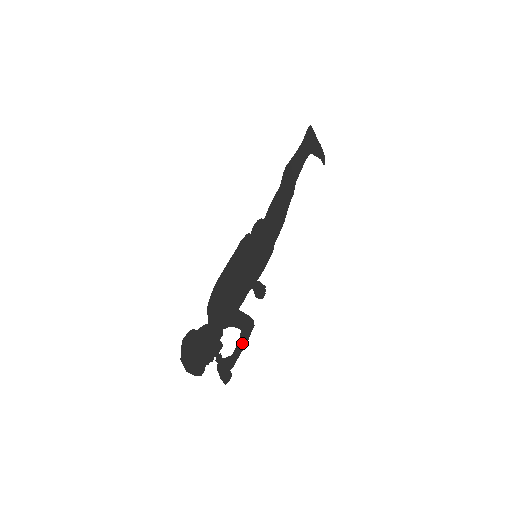
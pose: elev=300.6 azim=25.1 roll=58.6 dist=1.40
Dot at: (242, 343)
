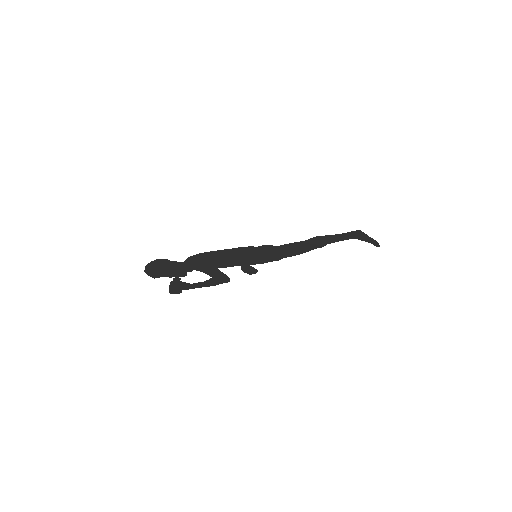
Dot at: (208, 284)
